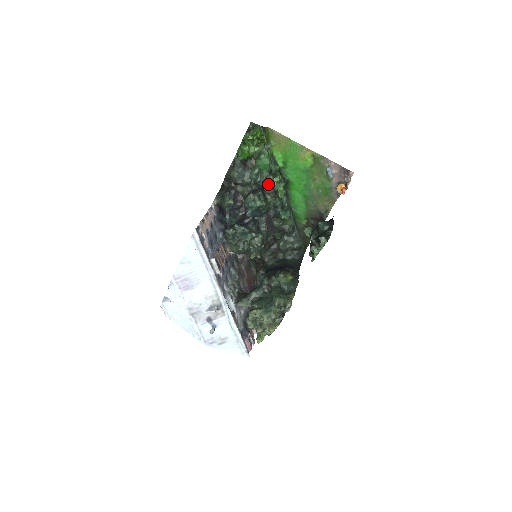
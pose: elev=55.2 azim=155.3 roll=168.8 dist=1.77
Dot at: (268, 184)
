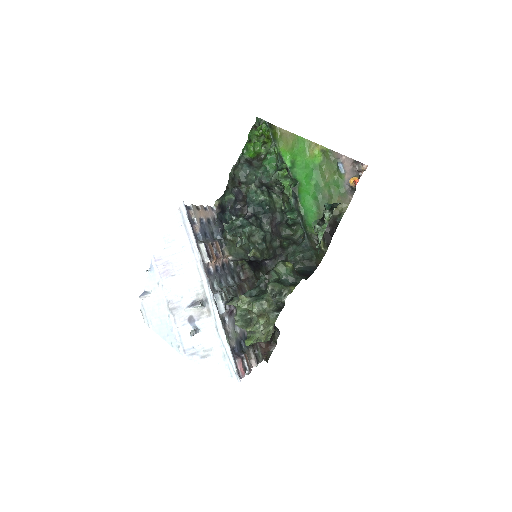
Dot at: (274, 184)
